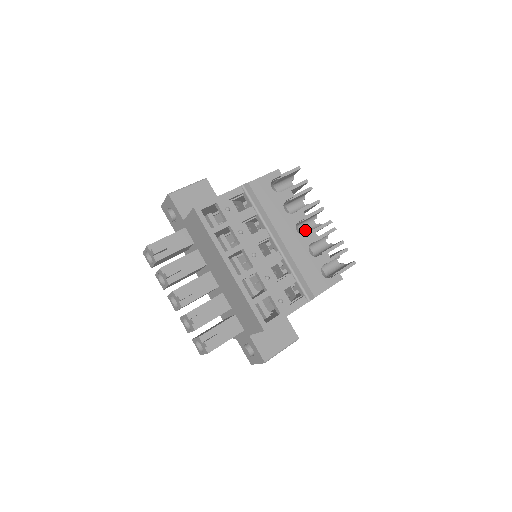
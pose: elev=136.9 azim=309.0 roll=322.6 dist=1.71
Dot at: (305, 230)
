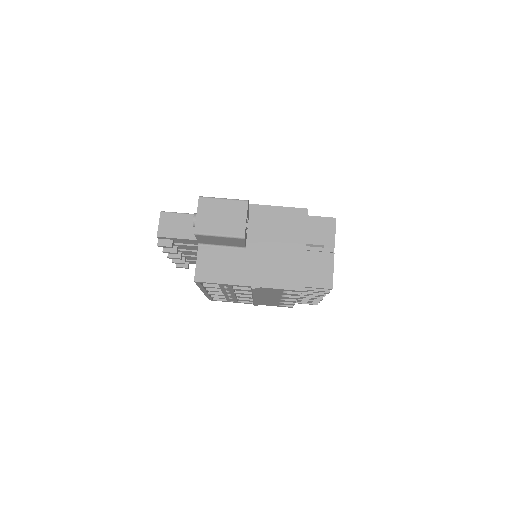
Dot at: occluded
